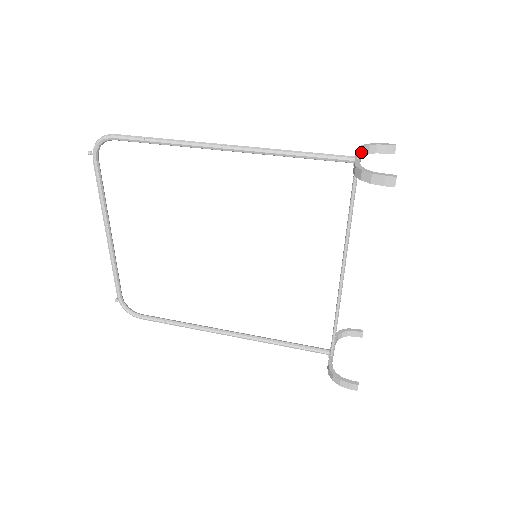
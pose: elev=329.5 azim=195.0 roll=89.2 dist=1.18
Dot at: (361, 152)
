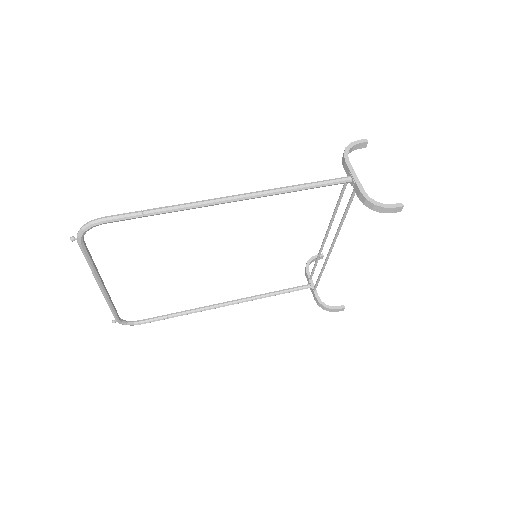
Dot at: occluded
